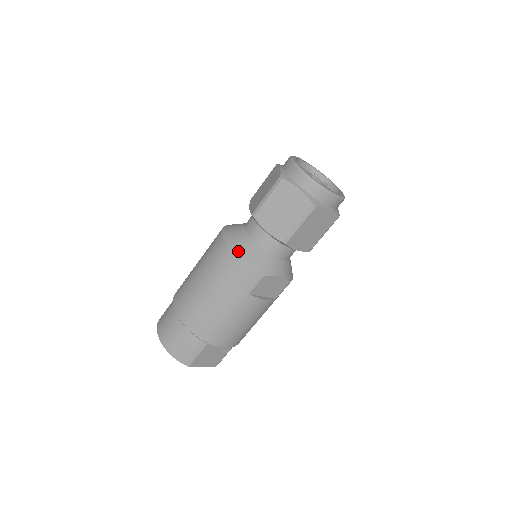
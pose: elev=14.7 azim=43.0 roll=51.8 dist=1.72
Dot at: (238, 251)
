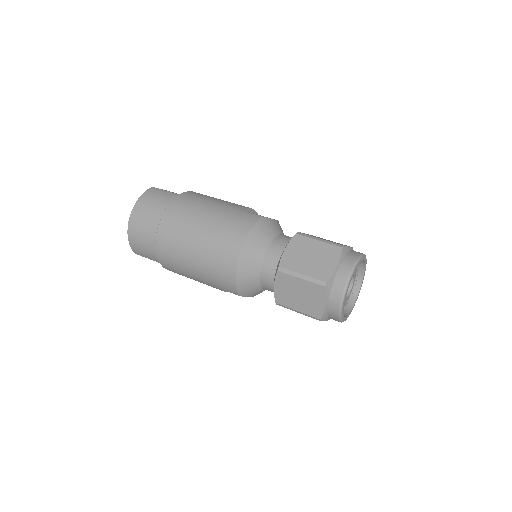
Dot at: (242, 270)
